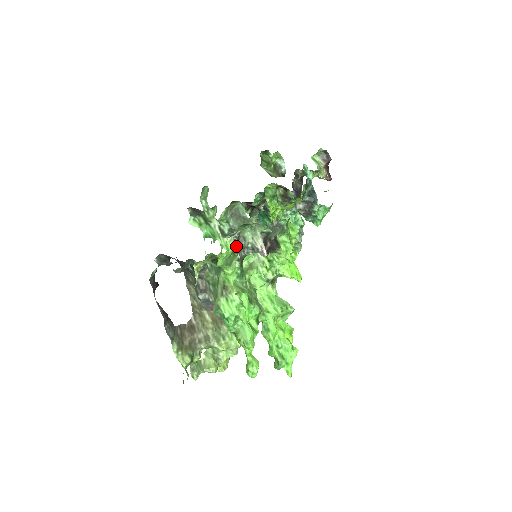
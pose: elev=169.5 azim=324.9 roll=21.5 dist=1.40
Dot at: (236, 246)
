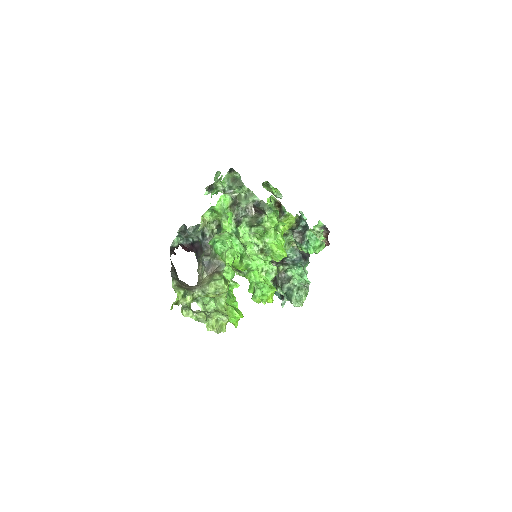
Dot at: (233, 205)
